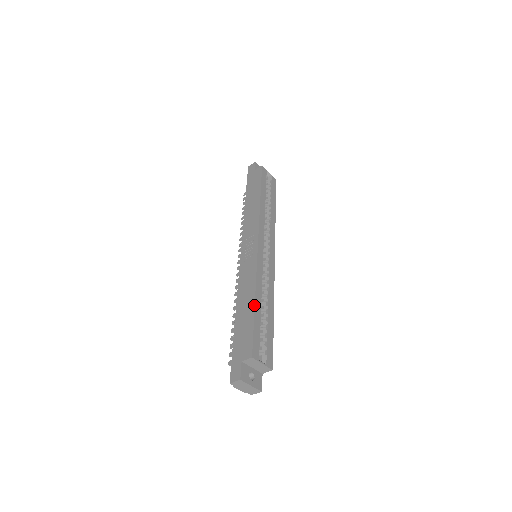
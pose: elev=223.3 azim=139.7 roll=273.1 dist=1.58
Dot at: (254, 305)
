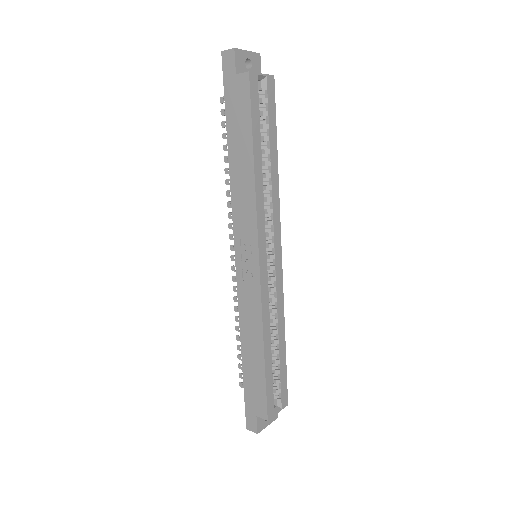
Dot at: (264, 360)
